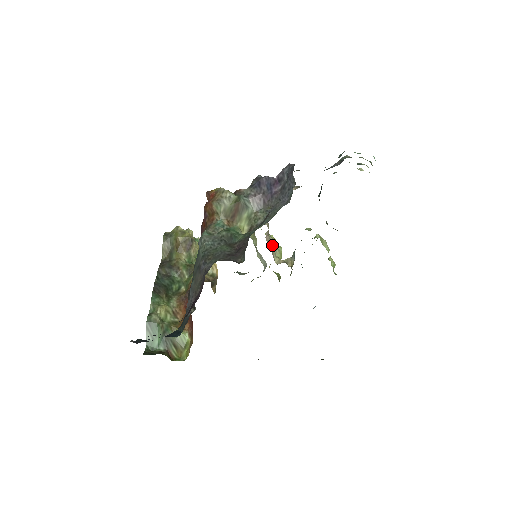
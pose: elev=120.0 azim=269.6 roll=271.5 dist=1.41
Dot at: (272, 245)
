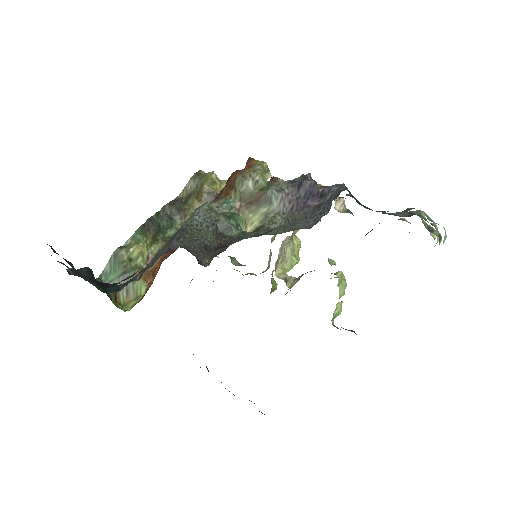
Dot at: (287, 252)
